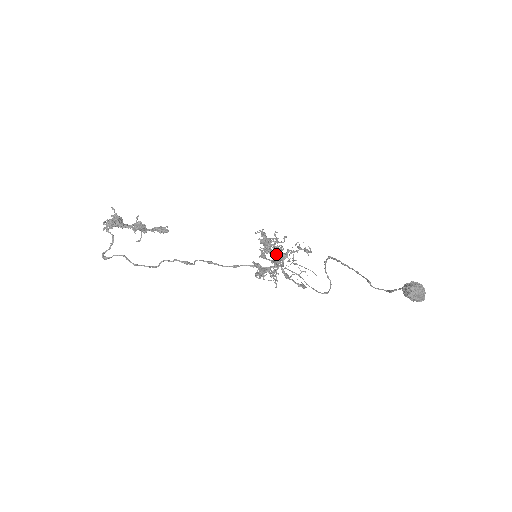
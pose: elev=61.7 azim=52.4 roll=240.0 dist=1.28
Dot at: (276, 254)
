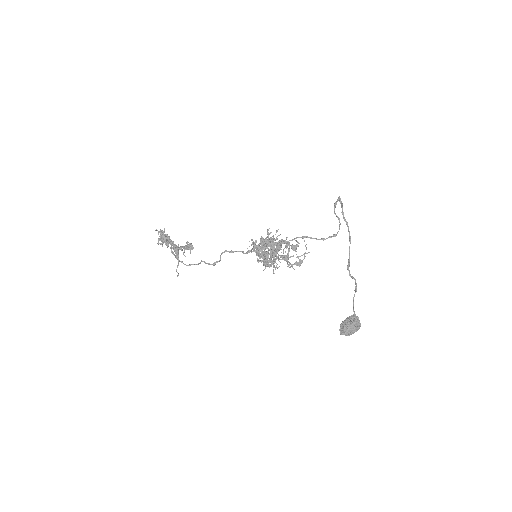
Dot at: (266, 264)
